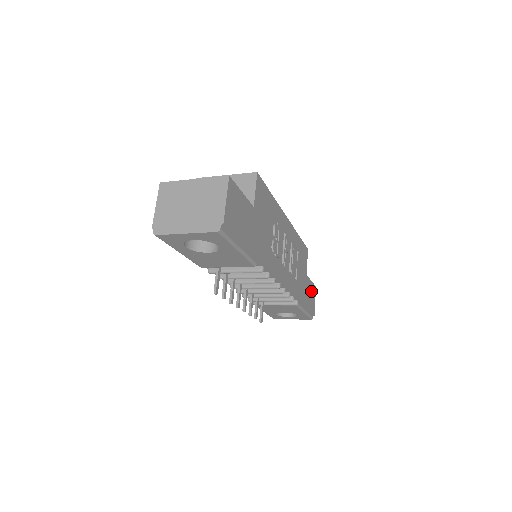
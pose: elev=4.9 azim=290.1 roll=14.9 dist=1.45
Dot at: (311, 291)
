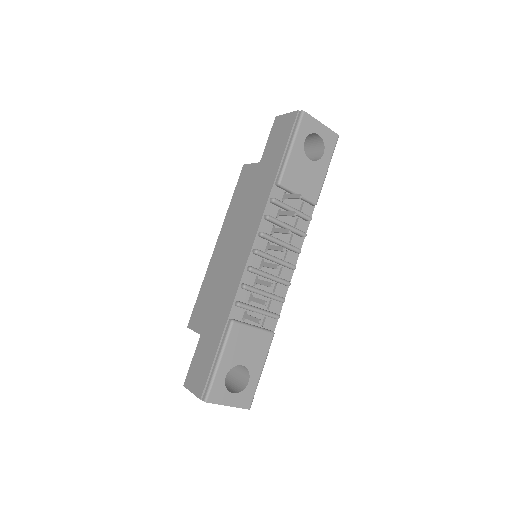
Dot at: occluded
